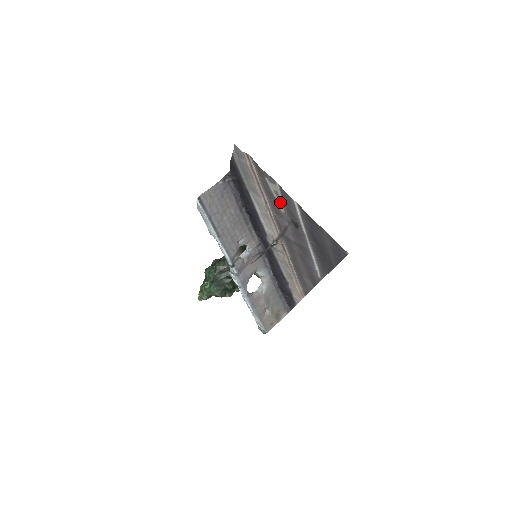
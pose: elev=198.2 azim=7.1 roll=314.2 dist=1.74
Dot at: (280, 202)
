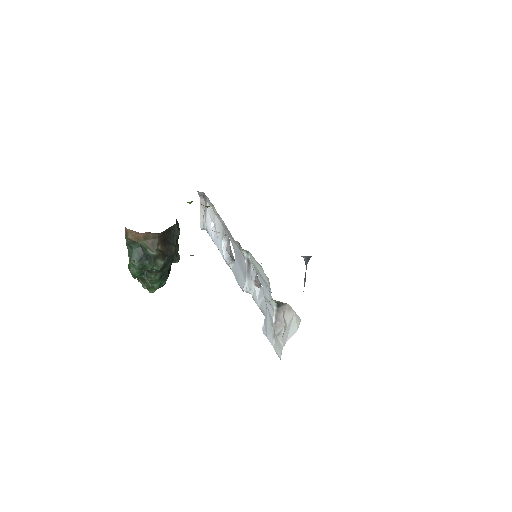
Dot at: occluded
